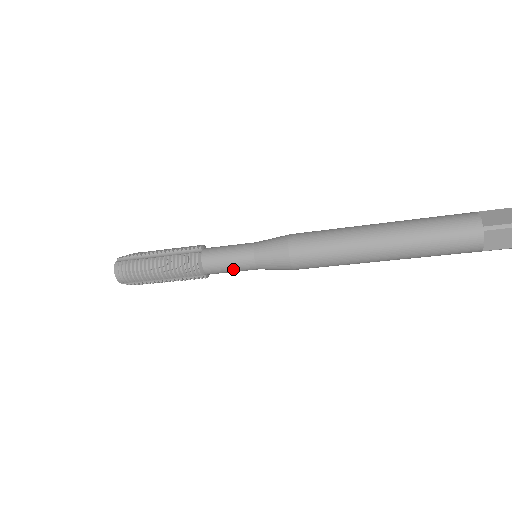
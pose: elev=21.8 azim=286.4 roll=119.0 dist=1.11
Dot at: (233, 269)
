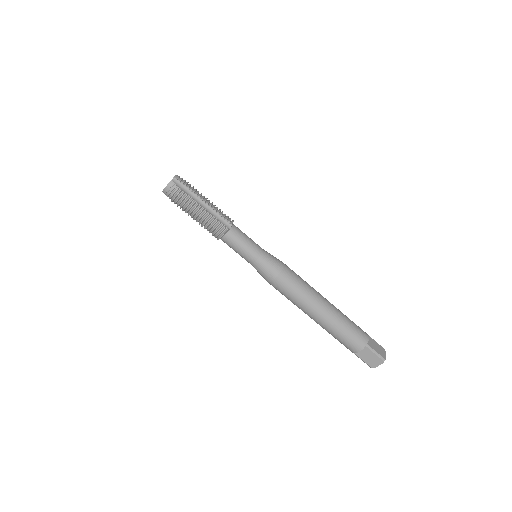
Dot at: (249, 241)
